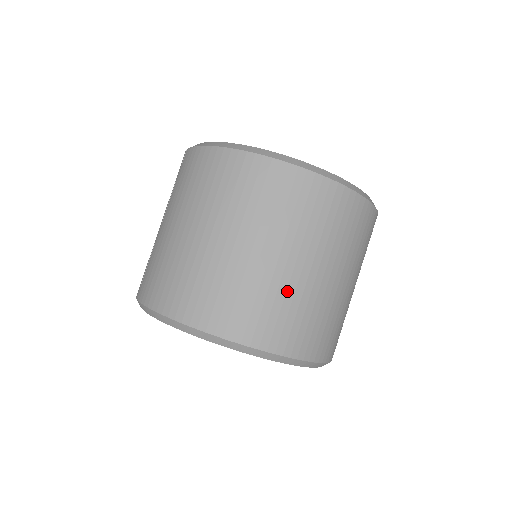
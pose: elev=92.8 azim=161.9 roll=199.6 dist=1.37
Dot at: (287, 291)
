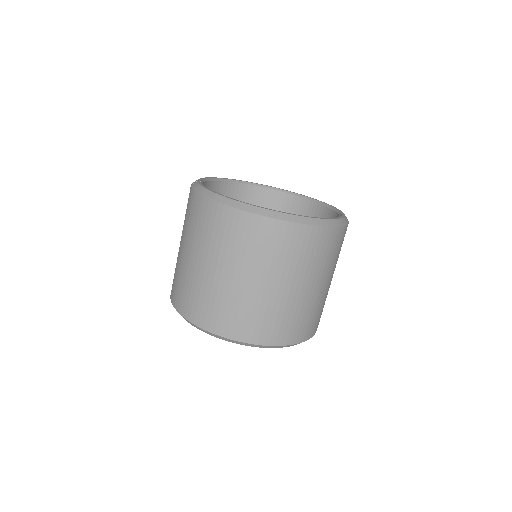
Dot at: (261, 304)
